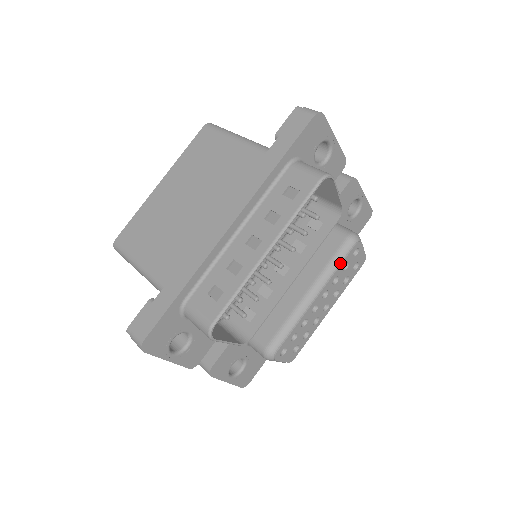
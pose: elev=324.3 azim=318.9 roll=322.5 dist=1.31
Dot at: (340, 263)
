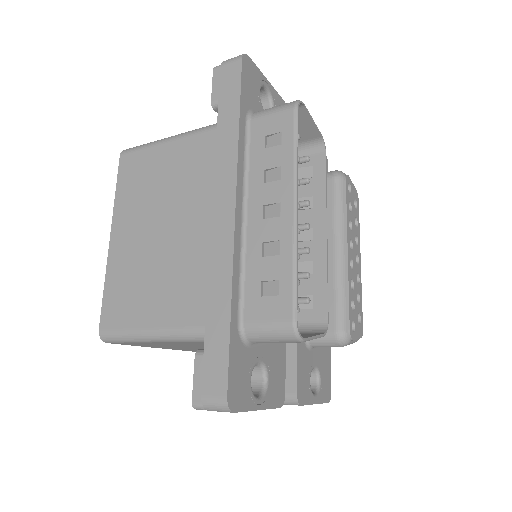
Dot at: (345, 205)
